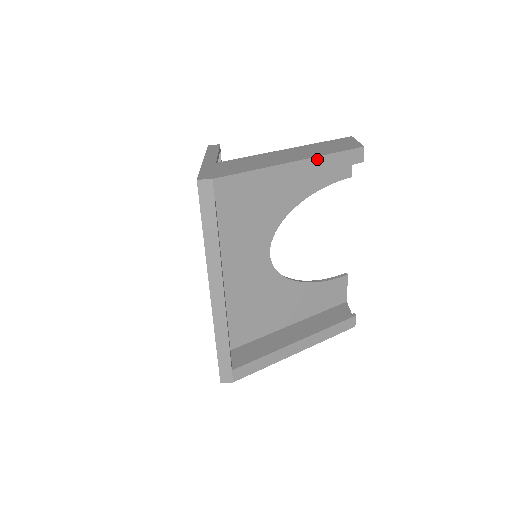
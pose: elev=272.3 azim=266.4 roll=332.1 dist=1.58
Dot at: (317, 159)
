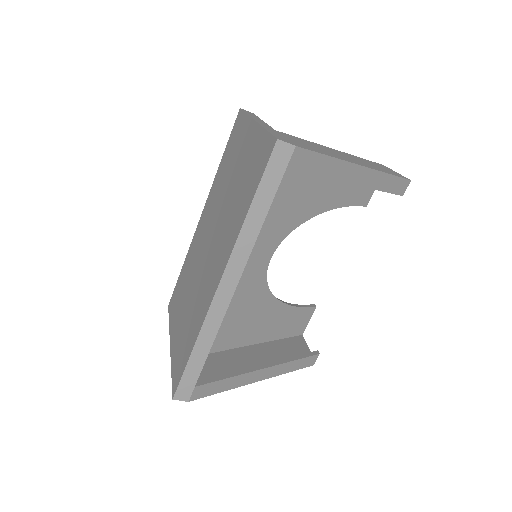
Dot at: (378, 173)
